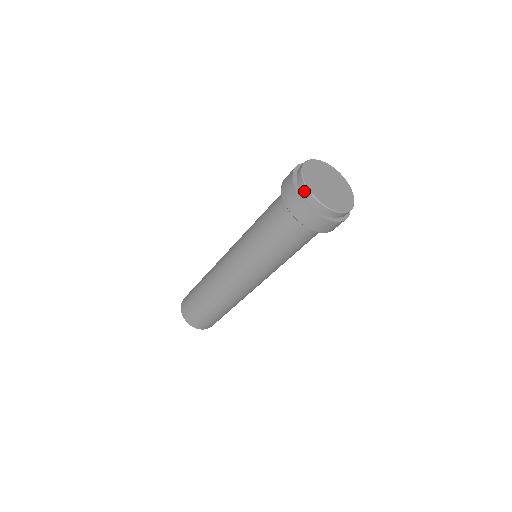
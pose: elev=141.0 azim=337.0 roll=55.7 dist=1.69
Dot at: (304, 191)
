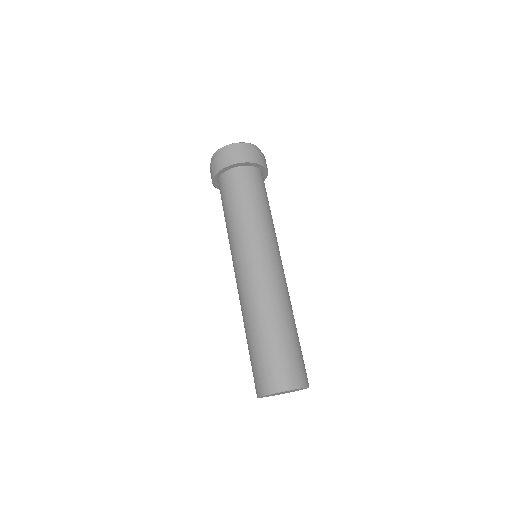
Dot at: (215, 156)
